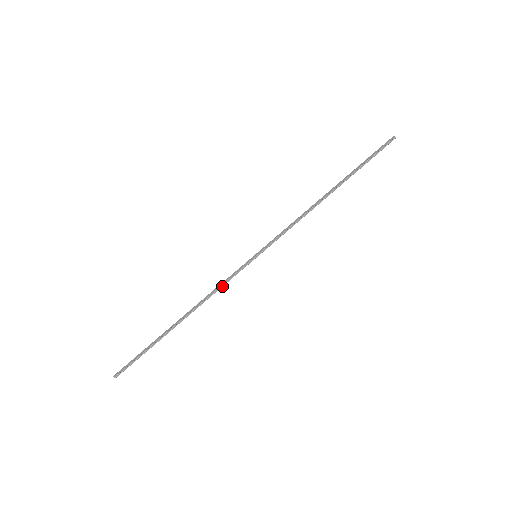
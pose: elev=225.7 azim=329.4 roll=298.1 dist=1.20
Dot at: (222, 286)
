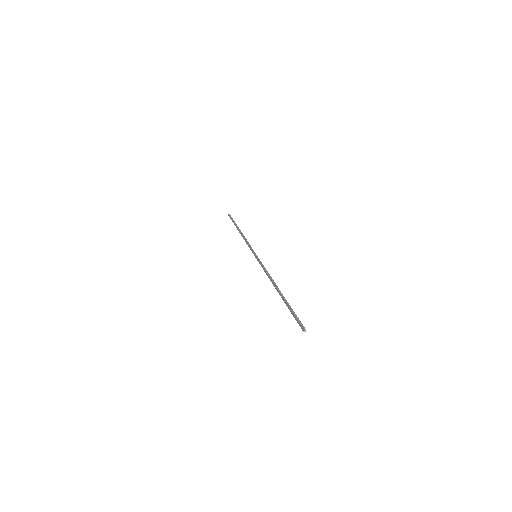
Dot at: (248, 244)
